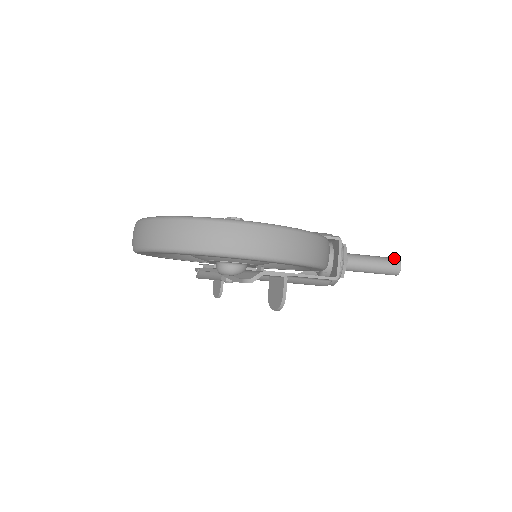
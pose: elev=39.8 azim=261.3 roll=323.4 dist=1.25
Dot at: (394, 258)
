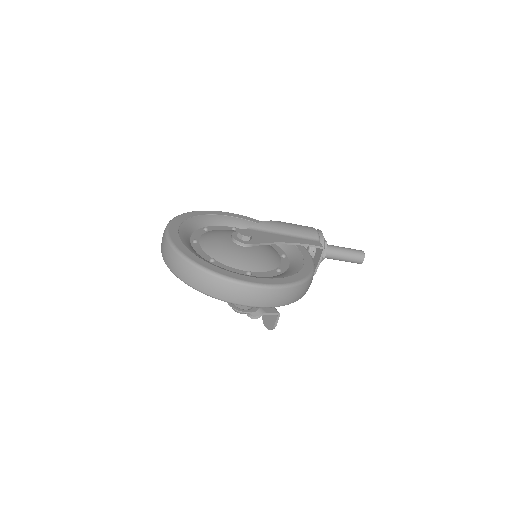
Dot at: (361, 252)
